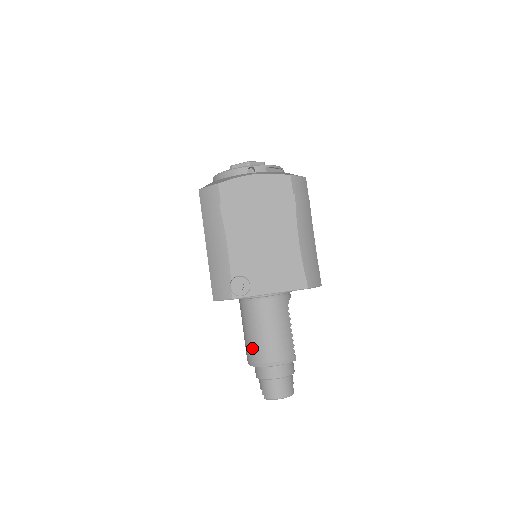
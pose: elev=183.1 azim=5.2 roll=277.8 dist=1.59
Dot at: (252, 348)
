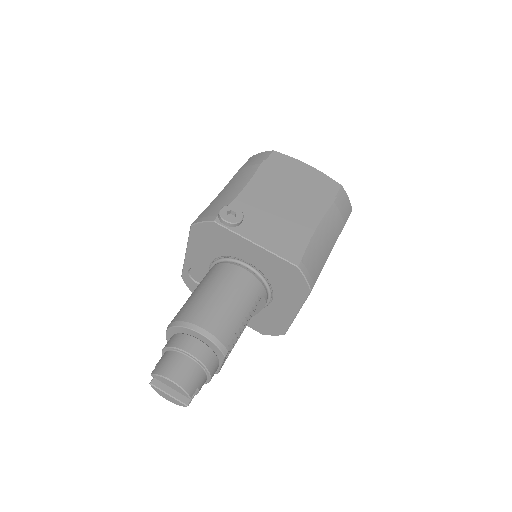
Dot at: (187, 306)
